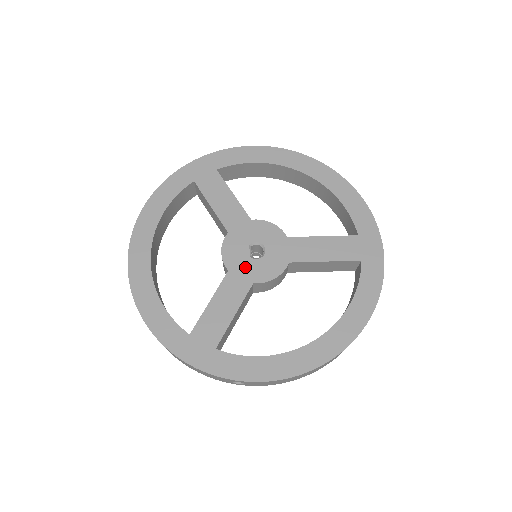
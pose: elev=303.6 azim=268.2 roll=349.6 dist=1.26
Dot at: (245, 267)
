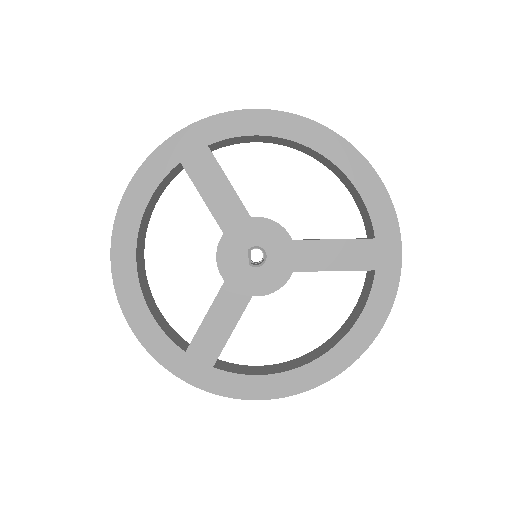
Dot at: (243, 277)
